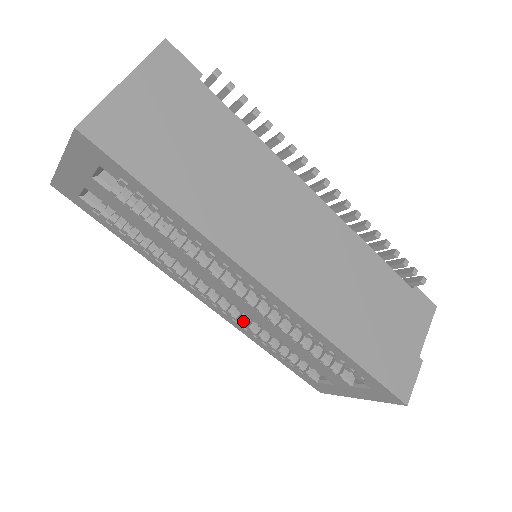
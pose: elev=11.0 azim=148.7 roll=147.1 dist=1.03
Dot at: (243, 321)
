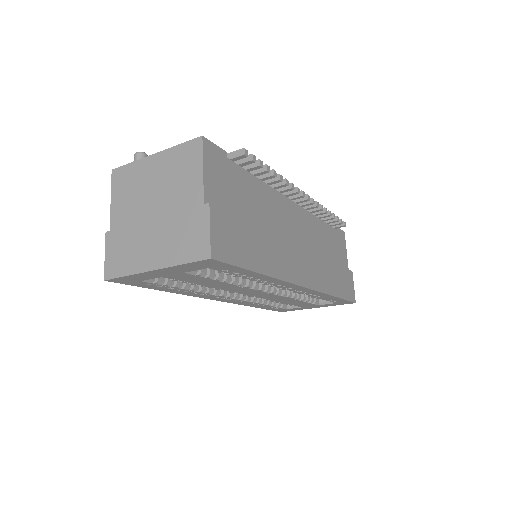
Dot at: (248, 300)
